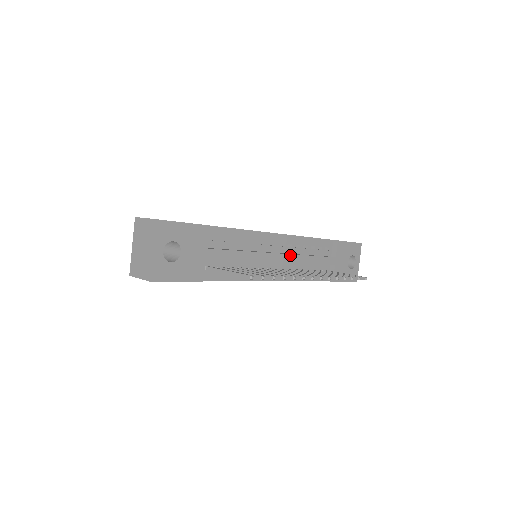
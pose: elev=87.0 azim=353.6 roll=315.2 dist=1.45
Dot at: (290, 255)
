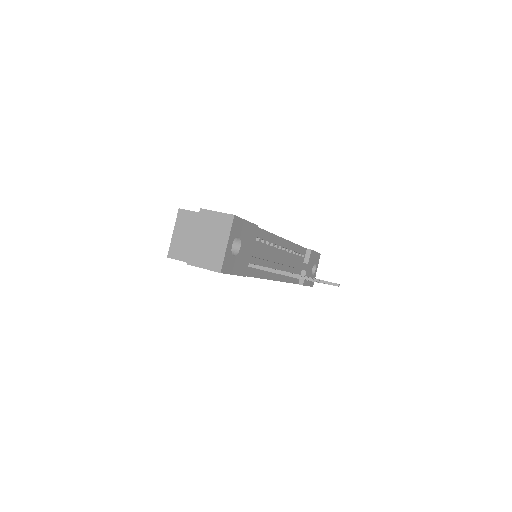
Dot at: (289, 259)
